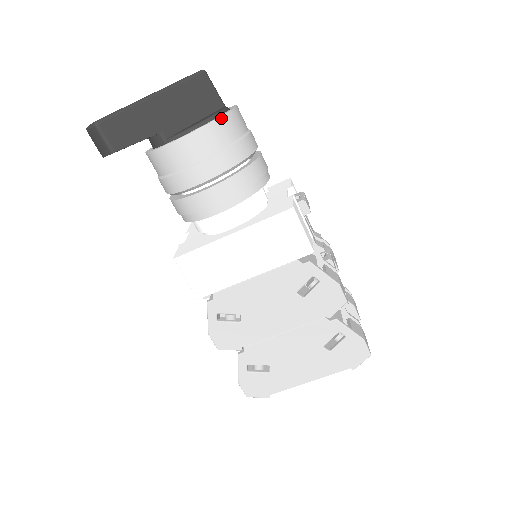
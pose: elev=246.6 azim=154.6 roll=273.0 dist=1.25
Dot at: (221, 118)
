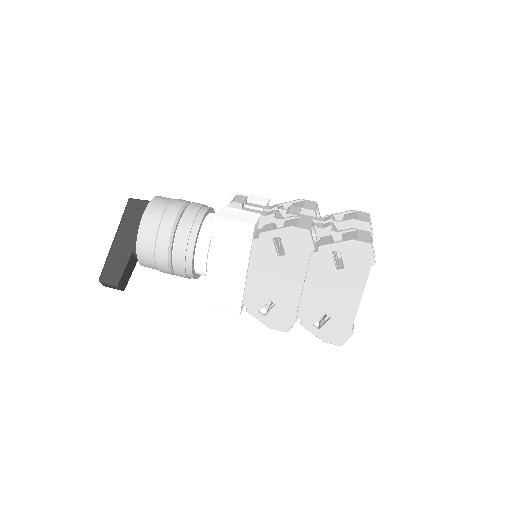
Dot at: (144, 215)
